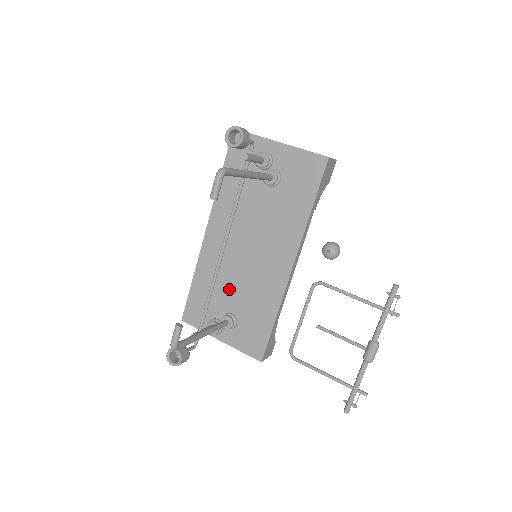
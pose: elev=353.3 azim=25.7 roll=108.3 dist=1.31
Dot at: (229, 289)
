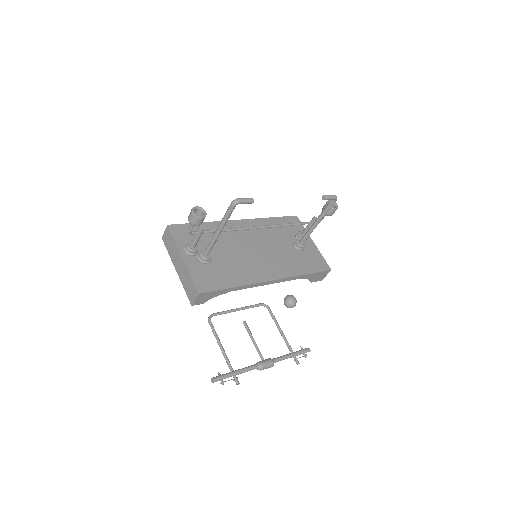
Dot at: (222, 249)
